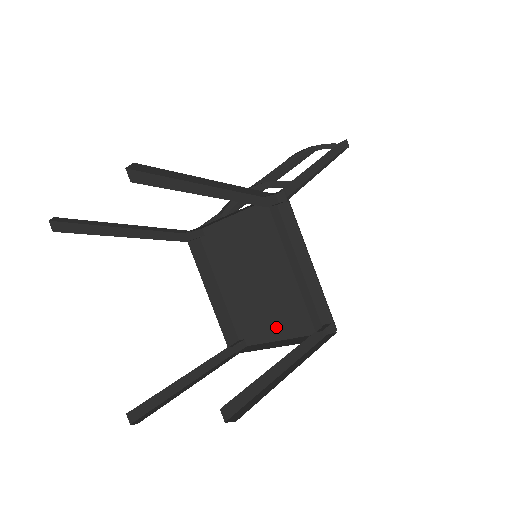
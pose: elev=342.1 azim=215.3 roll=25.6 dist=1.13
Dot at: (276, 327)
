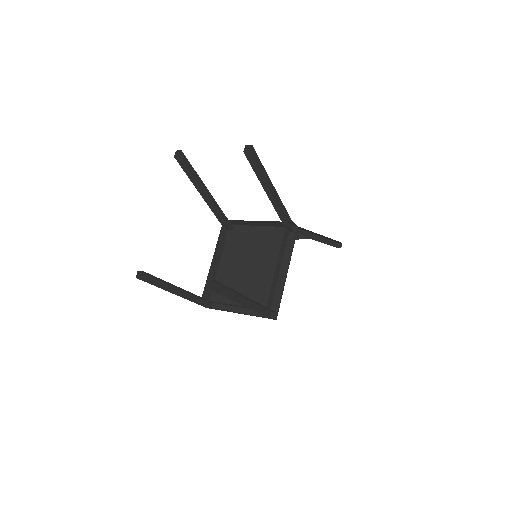
Dot at: occluded
